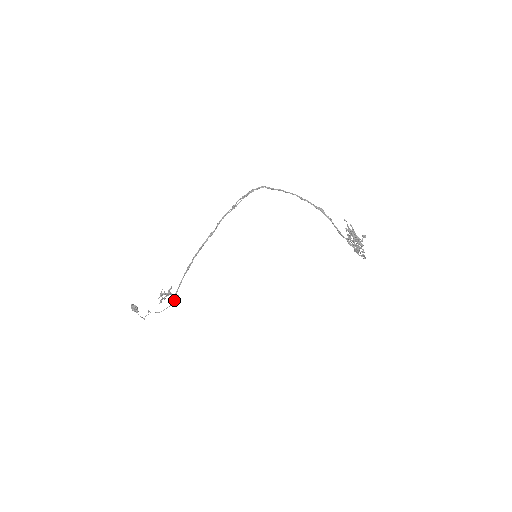
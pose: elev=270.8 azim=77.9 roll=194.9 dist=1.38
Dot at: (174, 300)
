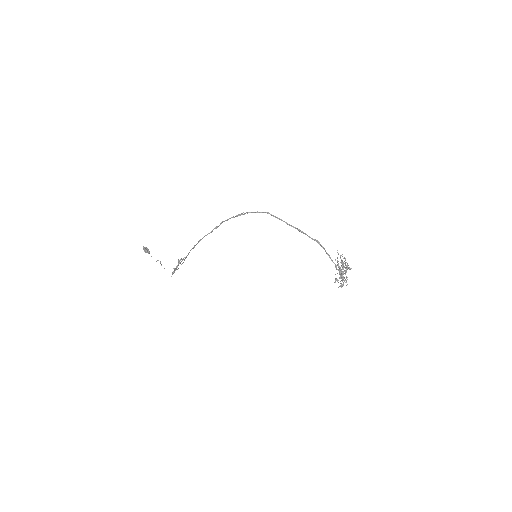
Dot at: (183, 262)
